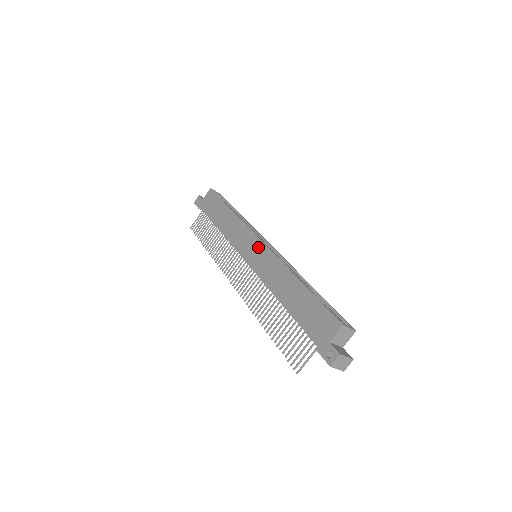
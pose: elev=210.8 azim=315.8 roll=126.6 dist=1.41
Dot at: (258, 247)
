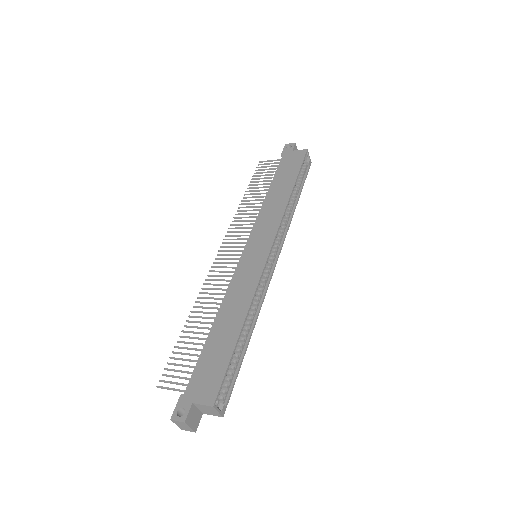
Dot at: (262, 254)
